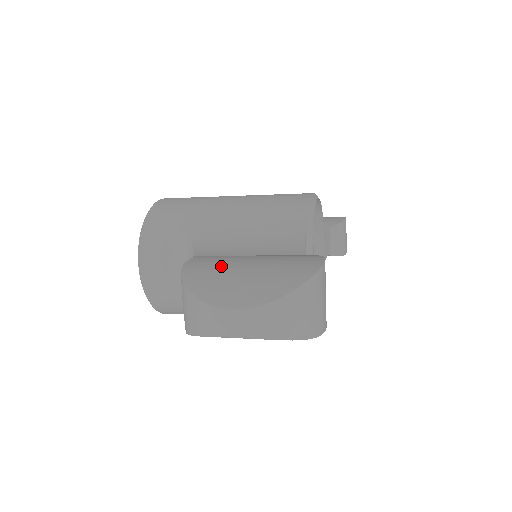
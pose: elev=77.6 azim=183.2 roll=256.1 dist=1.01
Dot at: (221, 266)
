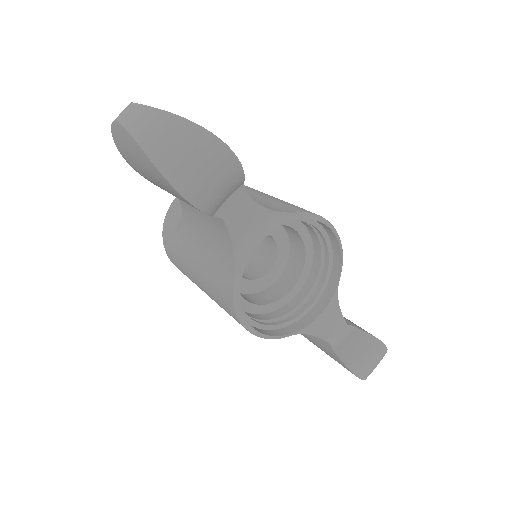
Dot at: occluded
